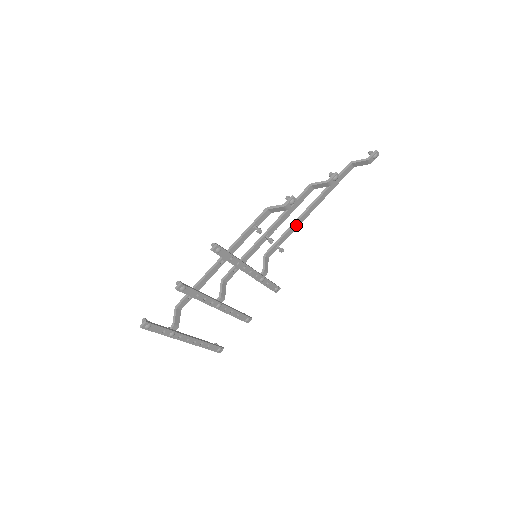
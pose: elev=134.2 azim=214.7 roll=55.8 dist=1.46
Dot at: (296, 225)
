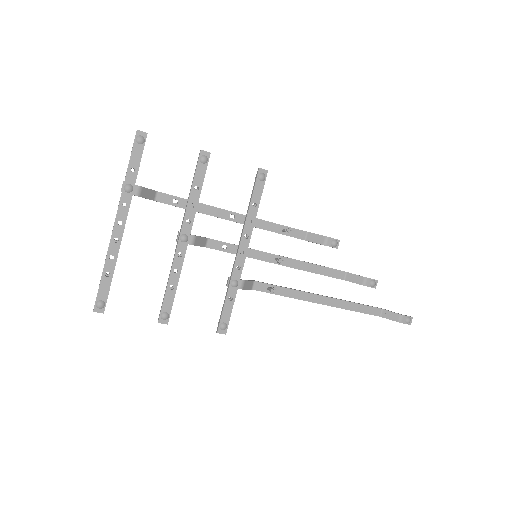
Dot at: (301, 295)
